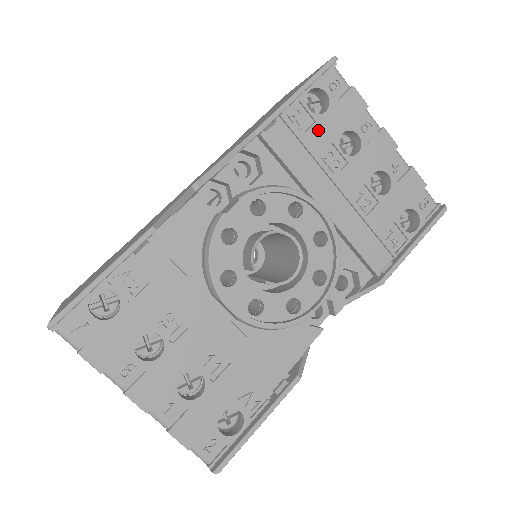
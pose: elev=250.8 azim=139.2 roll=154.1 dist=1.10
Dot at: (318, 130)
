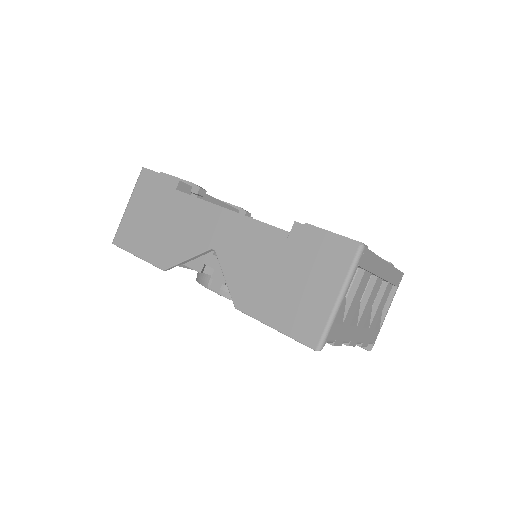
Dot at: occluded
